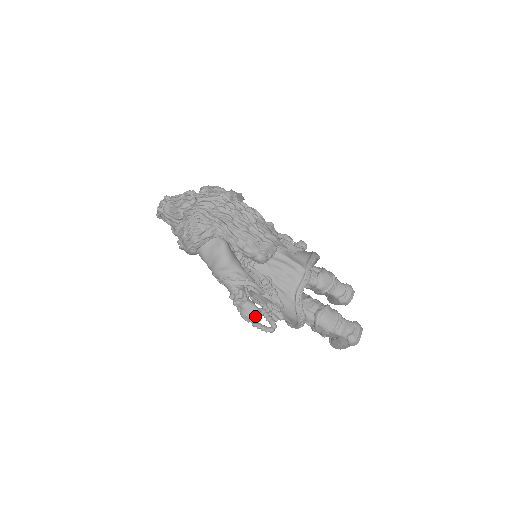
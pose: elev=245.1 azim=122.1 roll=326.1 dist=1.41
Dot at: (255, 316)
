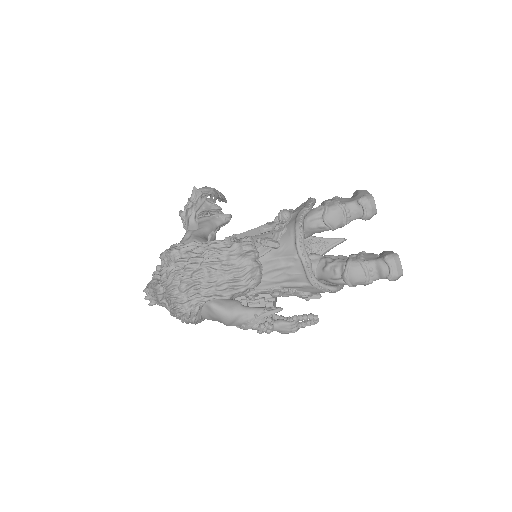
Dot at: (291, 329)
